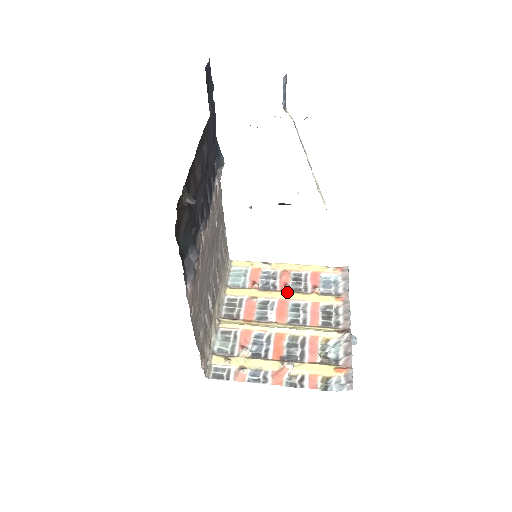
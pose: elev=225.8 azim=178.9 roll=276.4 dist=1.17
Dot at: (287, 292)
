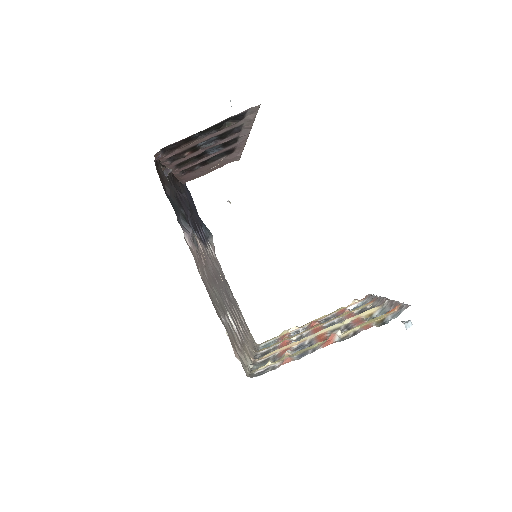
Dot at: (318, 325)
